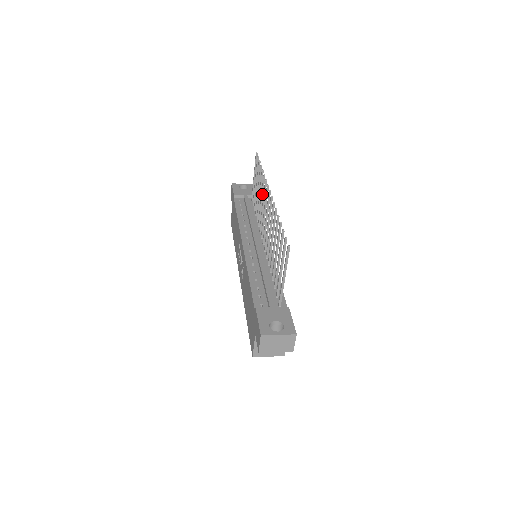
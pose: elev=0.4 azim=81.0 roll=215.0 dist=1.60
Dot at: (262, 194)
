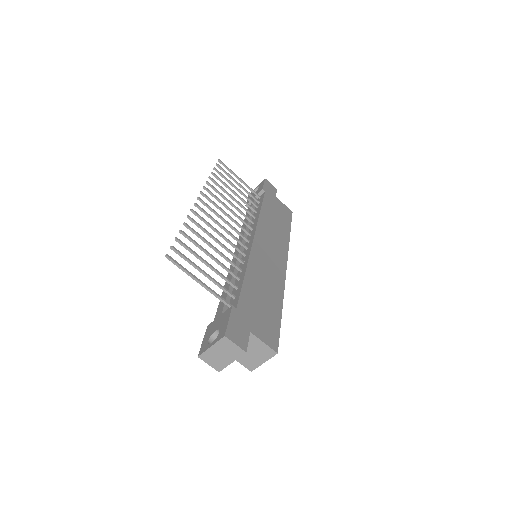
Dot at: (223, 198)
